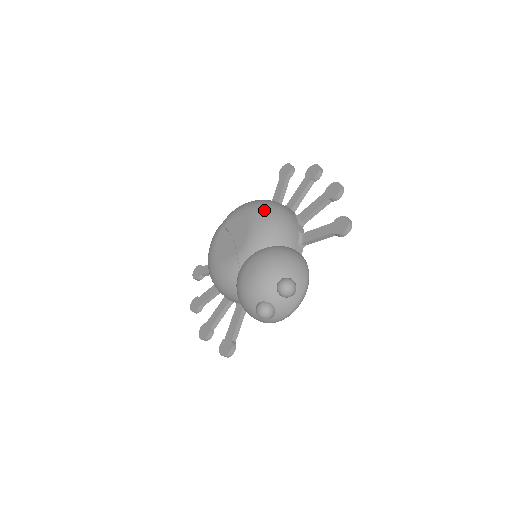
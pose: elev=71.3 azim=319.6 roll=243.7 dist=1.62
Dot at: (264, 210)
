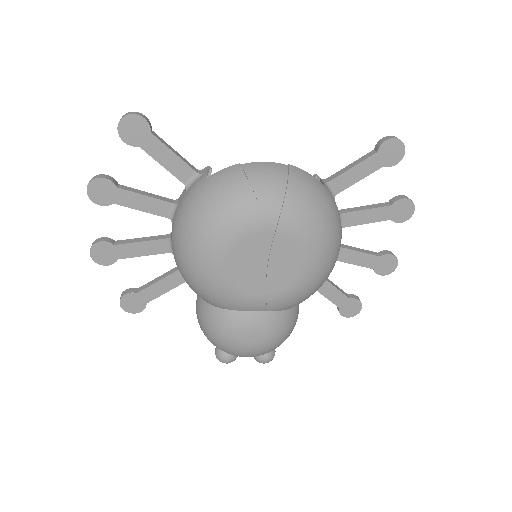
Dot at: (328, 267)
